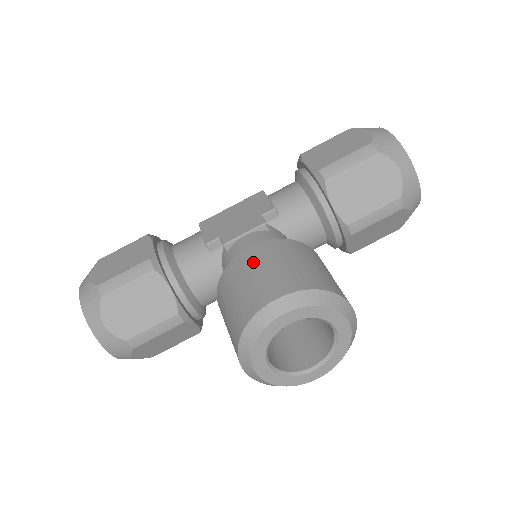
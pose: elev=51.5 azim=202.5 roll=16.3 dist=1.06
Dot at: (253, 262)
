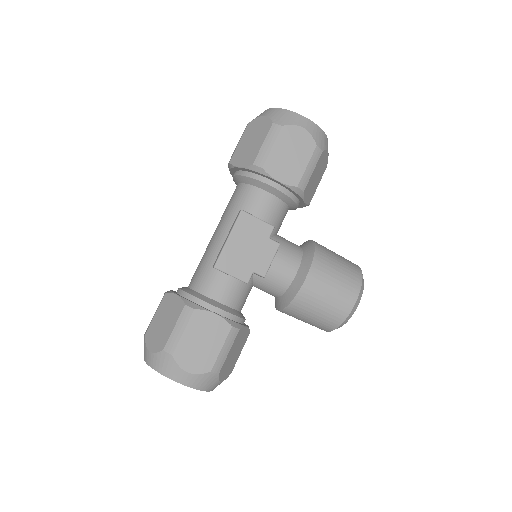
Dot at: (321, 286)
